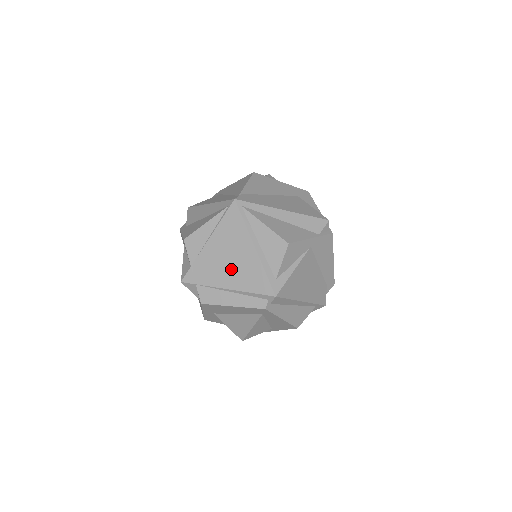
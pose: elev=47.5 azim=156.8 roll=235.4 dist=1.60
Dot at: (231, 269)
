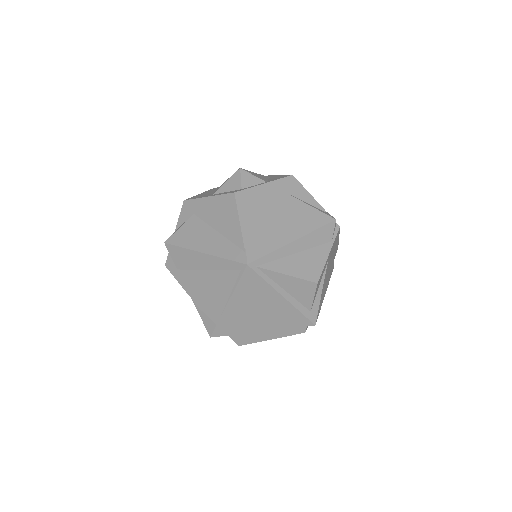
Dot at: (262, 318)
